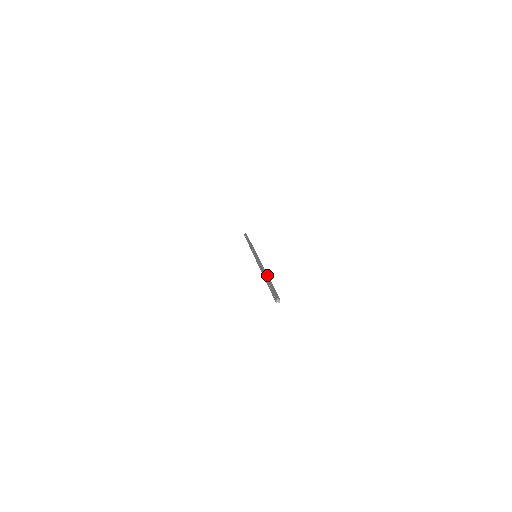
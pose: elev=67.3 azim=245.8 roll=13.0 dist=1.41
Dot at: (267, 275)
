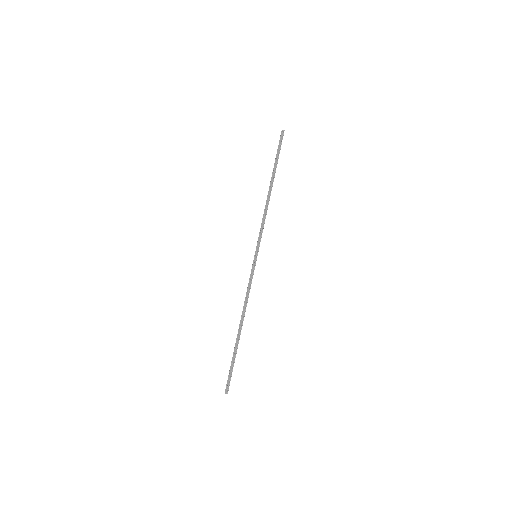
Dot at: occluded
